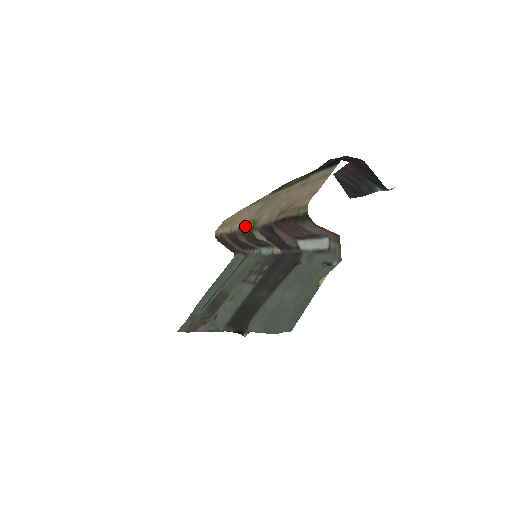
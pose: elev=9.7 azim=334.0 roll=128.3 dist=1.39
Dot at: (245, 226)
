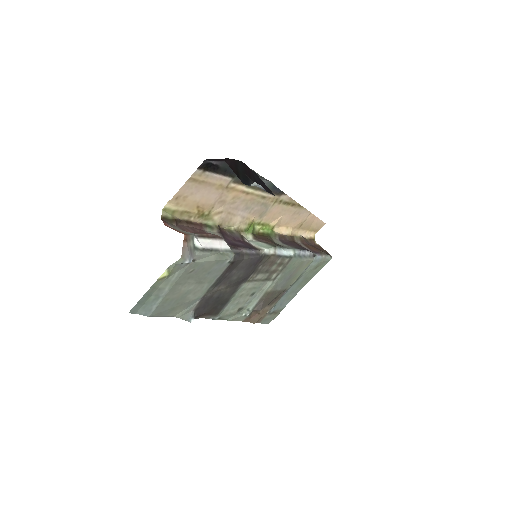
Dot at: (257, 228)
